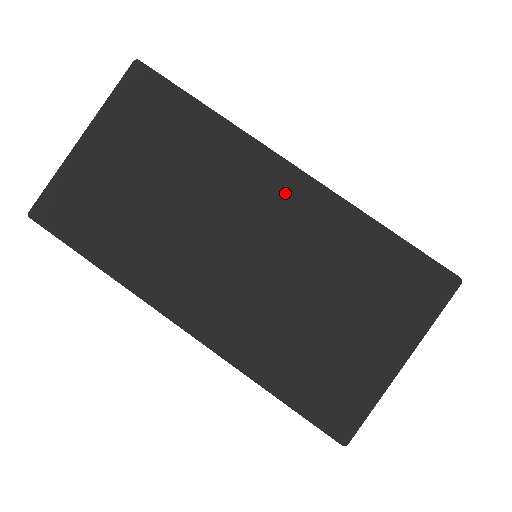
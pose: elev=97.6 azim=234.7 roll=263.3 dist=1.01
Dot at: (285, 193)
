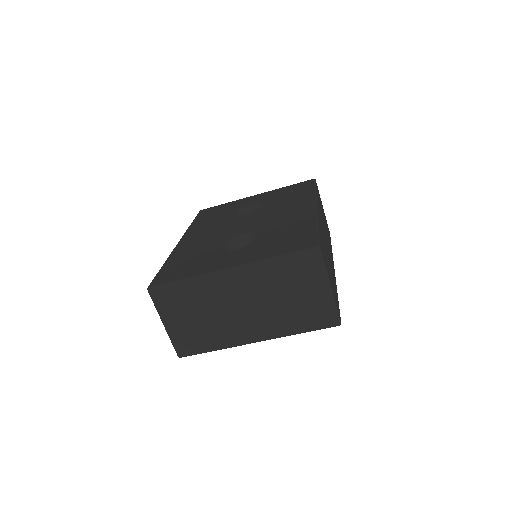
Dot at: (237, 279)
